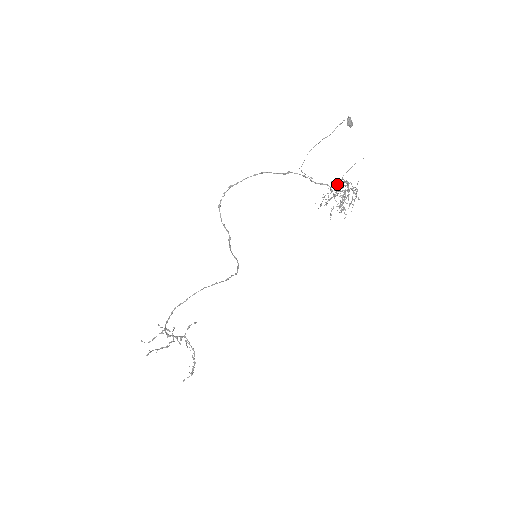
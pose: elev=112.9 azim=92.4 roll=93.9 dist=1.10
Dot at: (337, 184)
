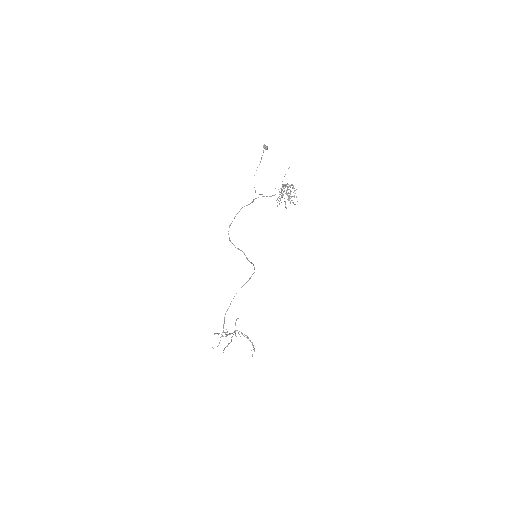
Dot at: (281, 190)
